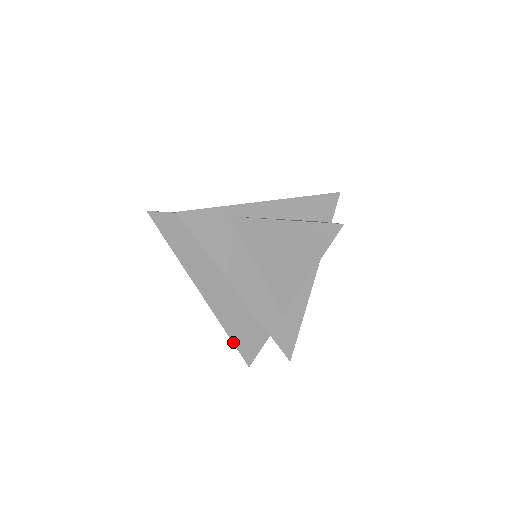
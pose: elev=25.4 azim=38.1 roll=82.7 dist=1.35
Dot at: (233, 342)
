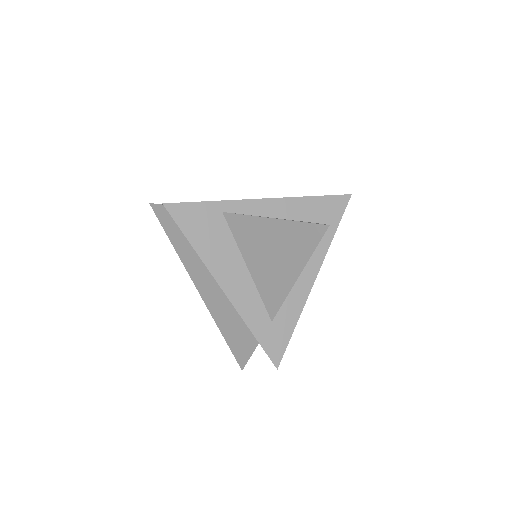
Dot at: (227, 343)
